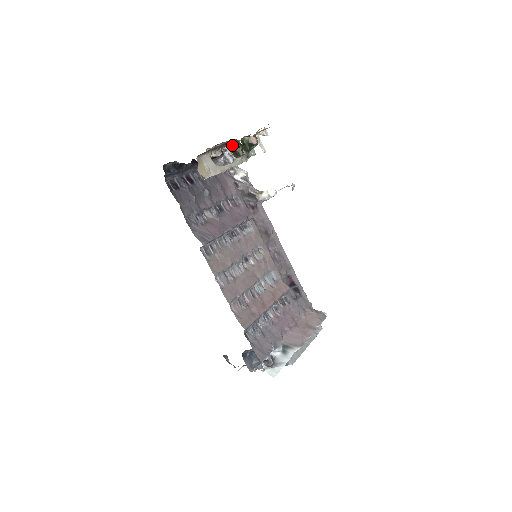
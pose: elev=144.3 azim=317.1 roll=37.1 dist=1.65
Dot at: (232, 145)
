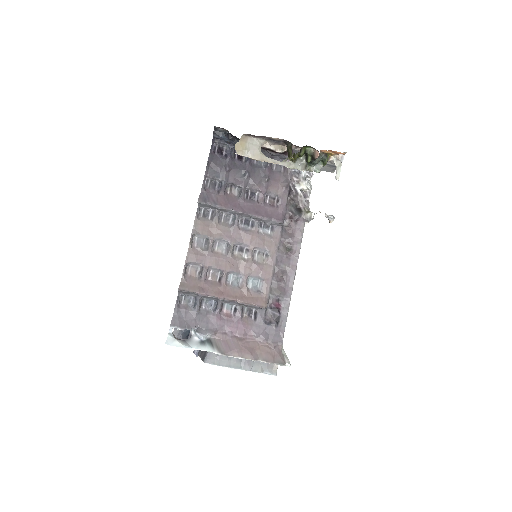
Dot at: (289, 146)
